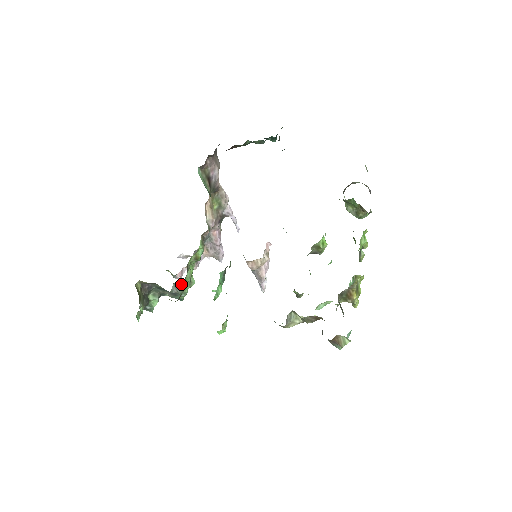
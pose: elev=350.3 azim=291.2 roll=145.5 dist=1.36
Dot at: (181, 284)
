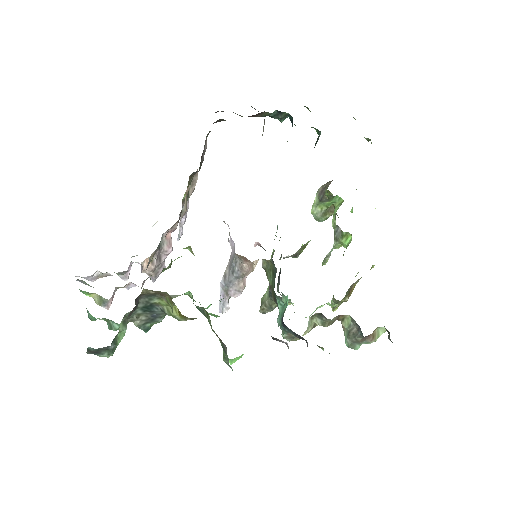
Dot at: occluded
